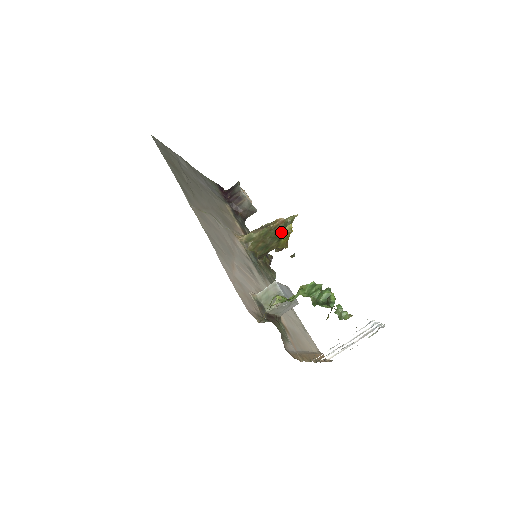
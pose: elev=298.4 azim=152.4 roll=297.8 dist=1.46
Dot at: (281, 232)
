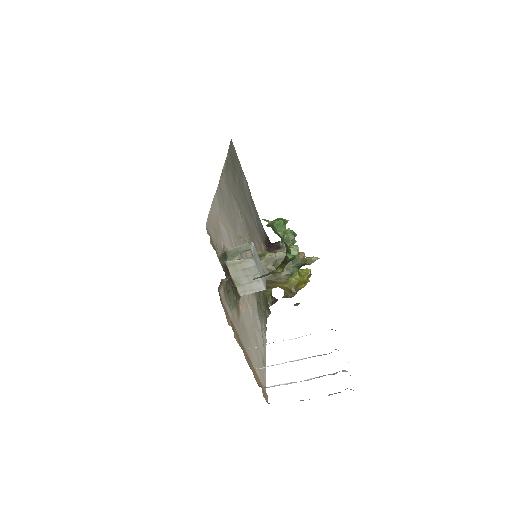
Dot at: (295, 266)
